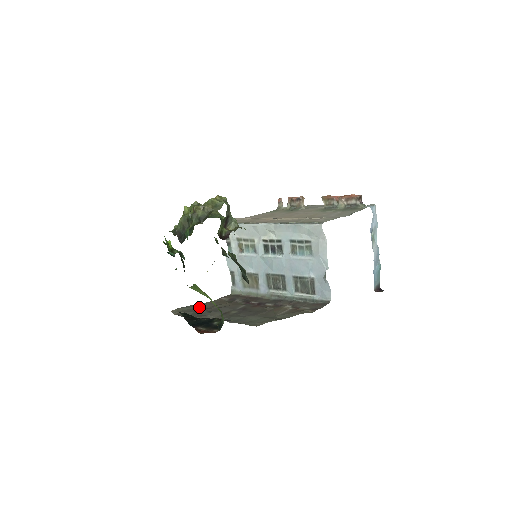
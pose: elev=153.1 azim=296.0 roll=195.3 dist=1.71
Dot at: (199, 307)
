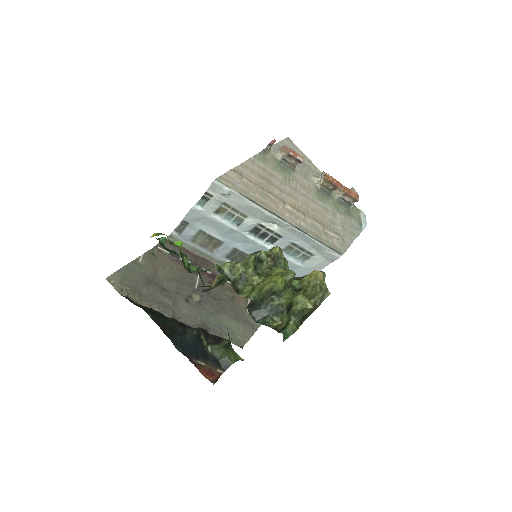
Dot at: (143, 273)
